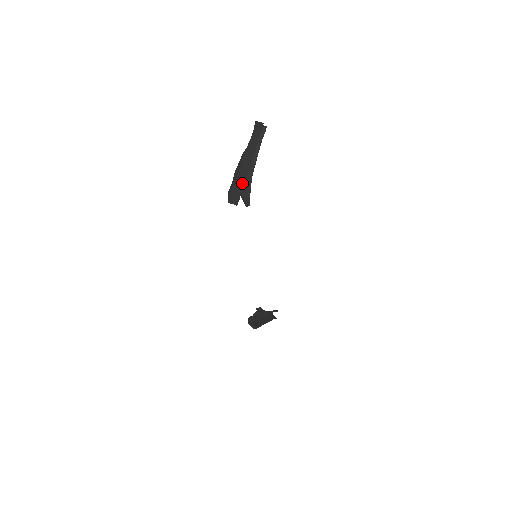
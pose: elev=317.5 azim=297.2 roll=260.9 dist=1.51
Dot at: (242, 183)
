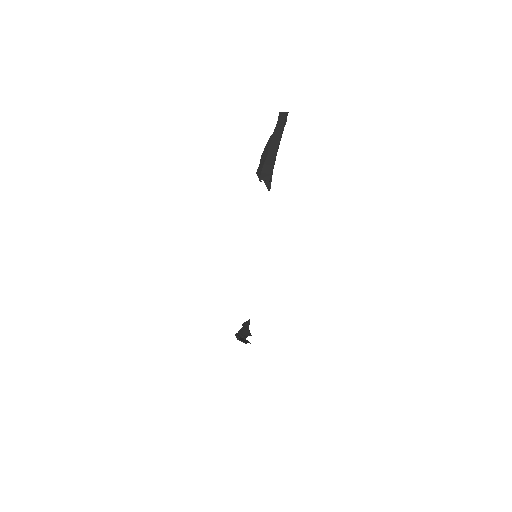
Dot at: (273, 161)
